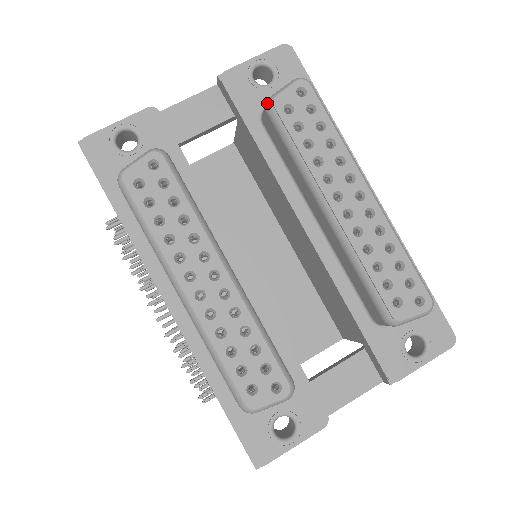
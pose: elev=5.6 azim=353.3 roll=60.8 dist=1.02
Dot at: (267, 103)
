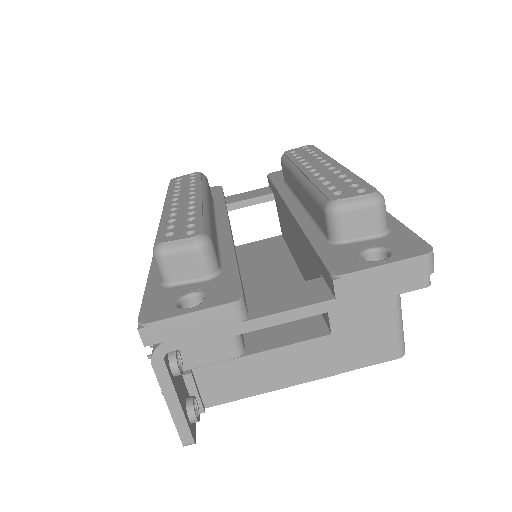
Dot at: occluded
